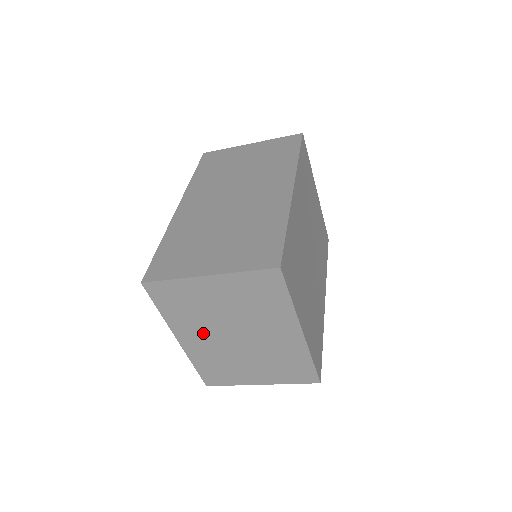
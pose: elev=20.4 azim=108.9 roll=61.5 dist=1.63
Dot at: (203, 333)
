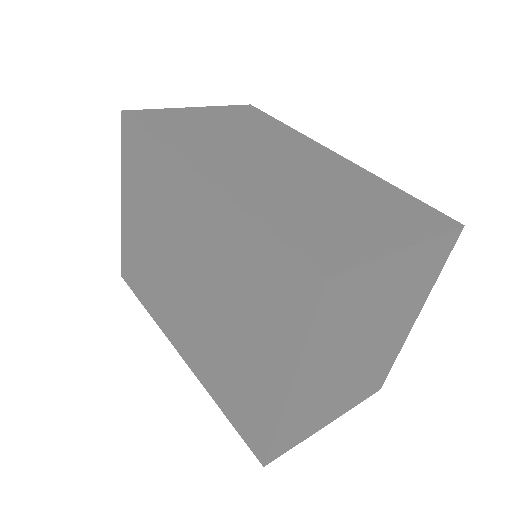
Dot at: (330, 360)
